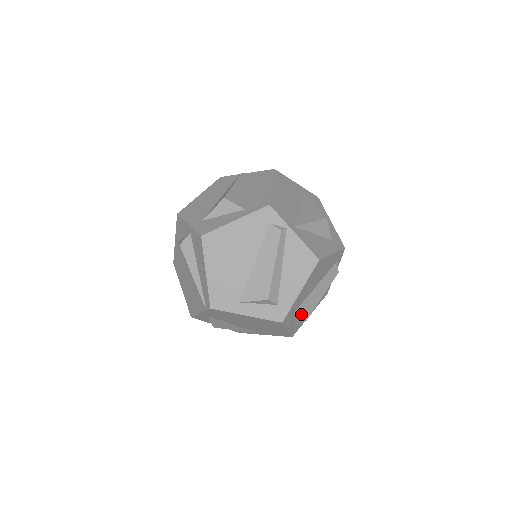
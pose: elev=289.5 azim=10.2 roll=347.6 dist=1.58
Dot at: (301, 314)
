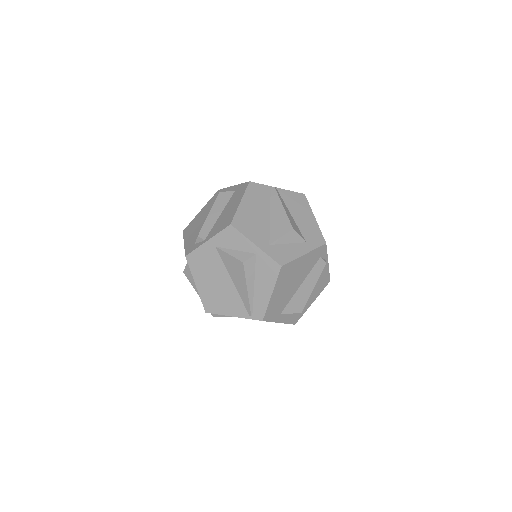
Dot at: occluded
